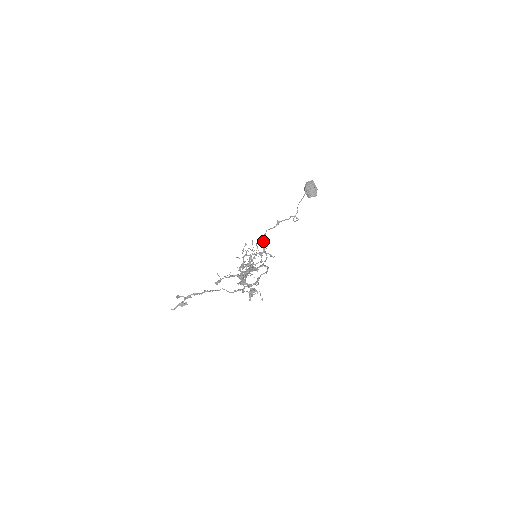
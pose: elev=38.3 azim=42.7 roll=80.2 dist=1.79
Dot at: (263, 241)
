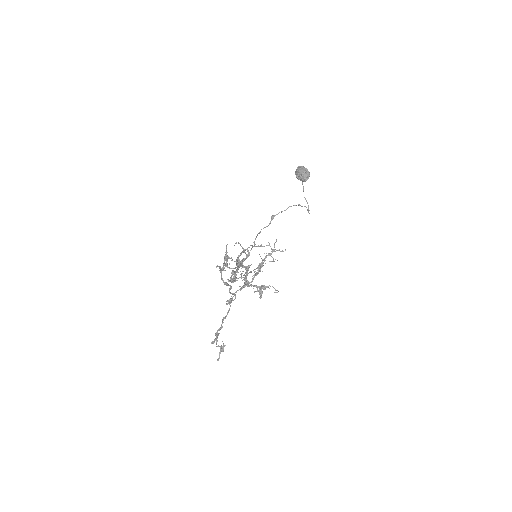
Dot at: (255, 238)
